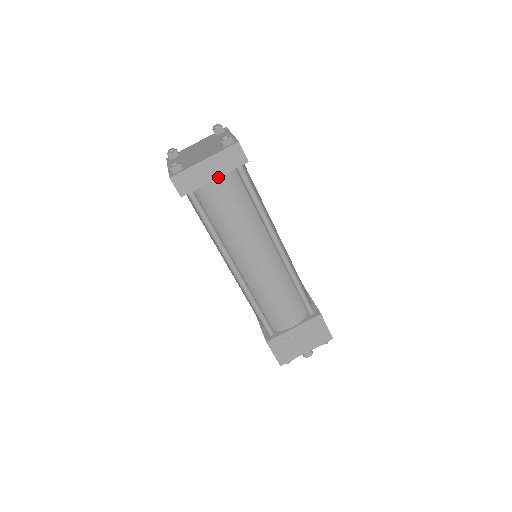
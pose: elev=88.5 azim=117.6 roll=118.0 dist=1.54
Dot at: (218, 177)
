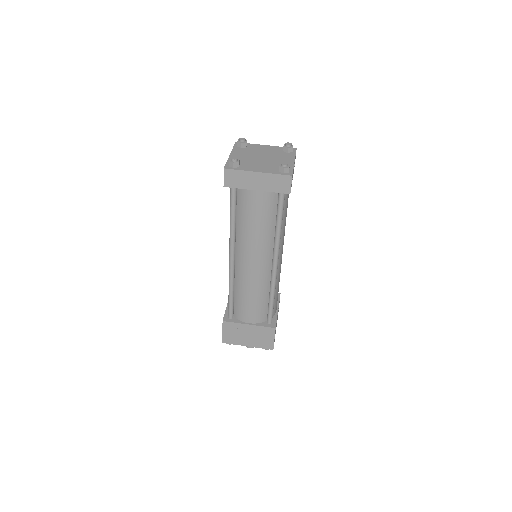
Dot at: (260, 190)
